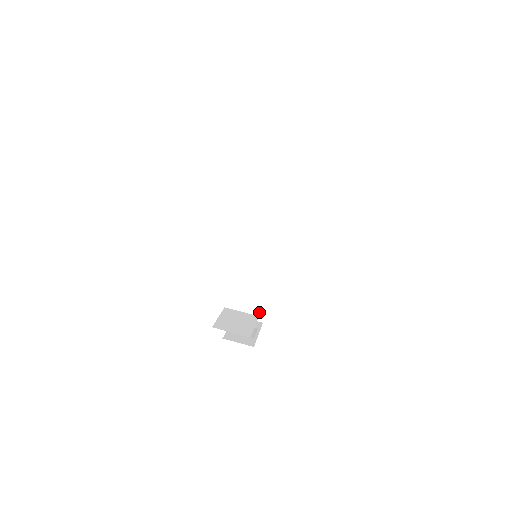
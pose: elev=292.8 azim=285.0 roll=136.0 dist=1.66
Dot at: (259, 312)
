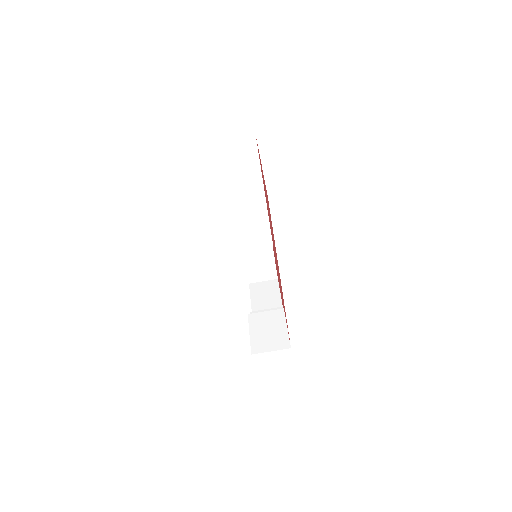
Dot at: (270, 272)
